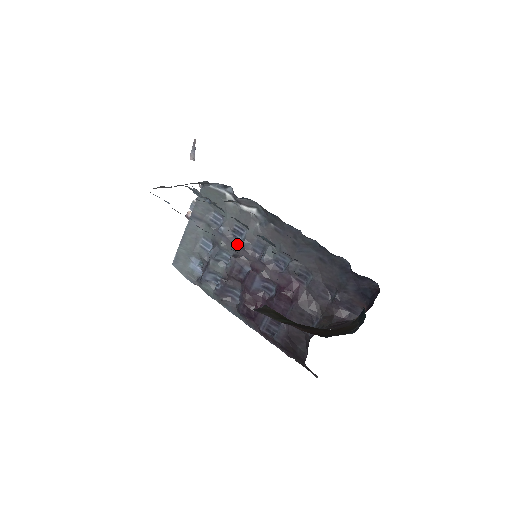
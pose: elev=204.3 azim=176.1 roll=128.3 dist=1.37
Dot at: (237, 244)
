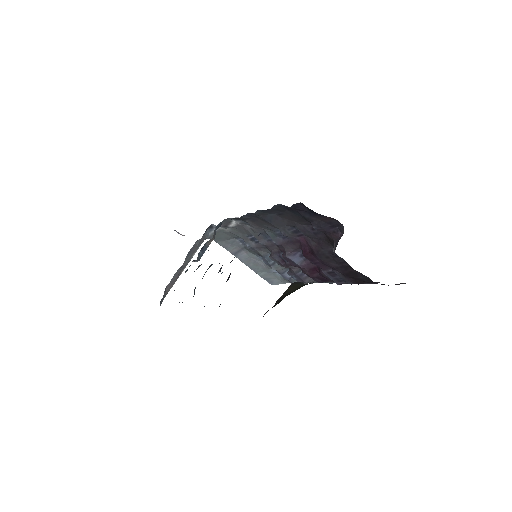
Dot at: (262, 246)
